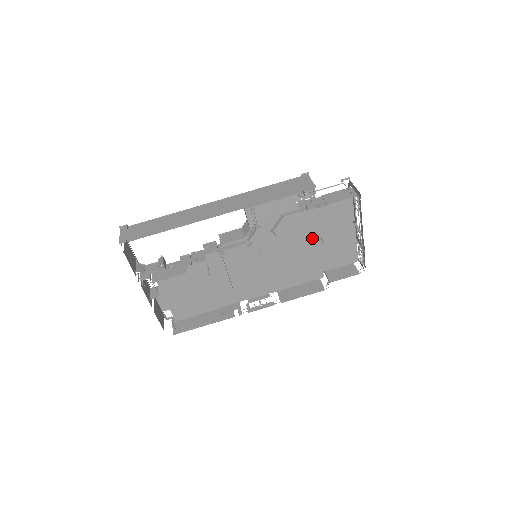
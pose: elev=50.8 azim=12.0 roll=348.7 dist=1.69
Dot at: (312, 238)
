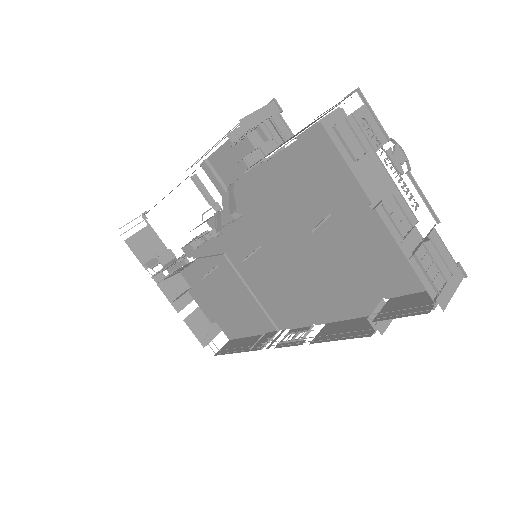
Dot at: (326, 227)
